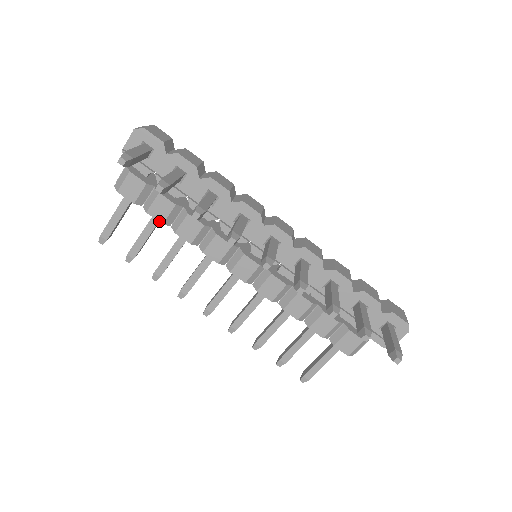
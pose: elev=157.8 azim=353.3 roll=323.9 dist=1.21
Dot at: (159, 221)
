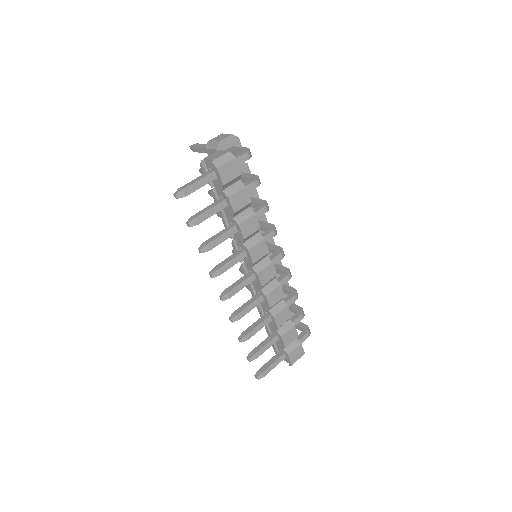
Dot at: occluded
